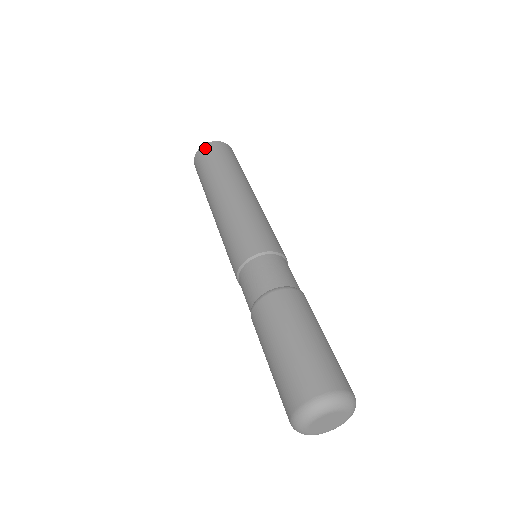
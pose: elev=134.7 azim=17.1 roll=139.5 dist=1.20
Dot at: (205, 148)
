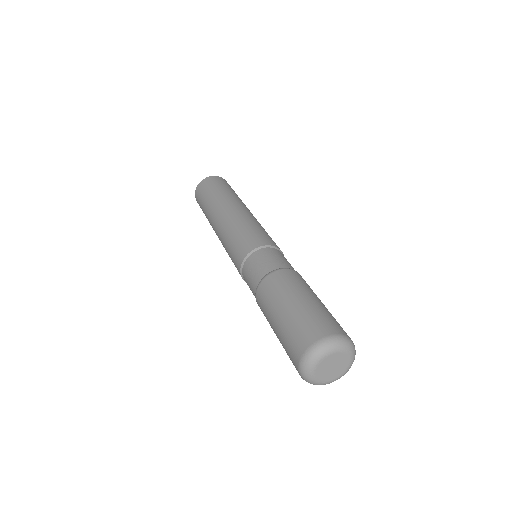
Dot at: (197, 191)
